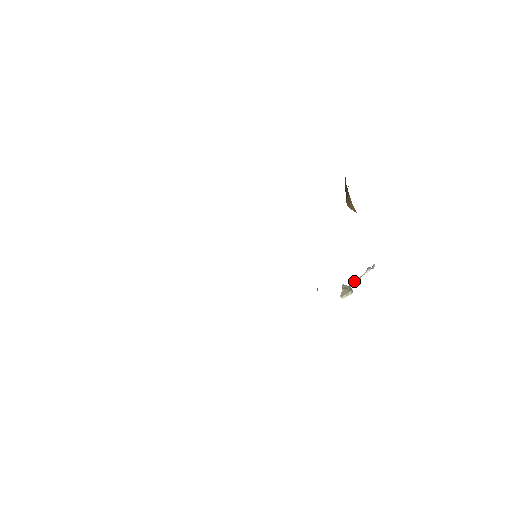
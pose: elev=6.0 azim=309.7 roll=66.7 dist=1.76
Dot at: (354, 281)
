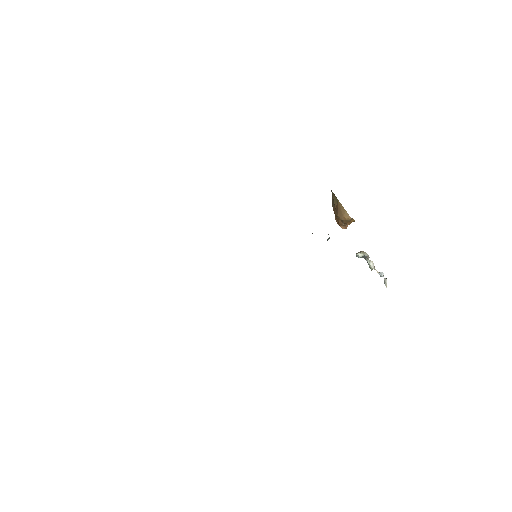
Dot at: (368, 259)
